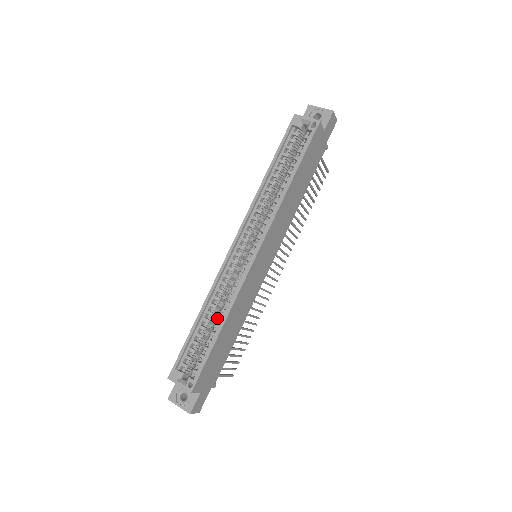
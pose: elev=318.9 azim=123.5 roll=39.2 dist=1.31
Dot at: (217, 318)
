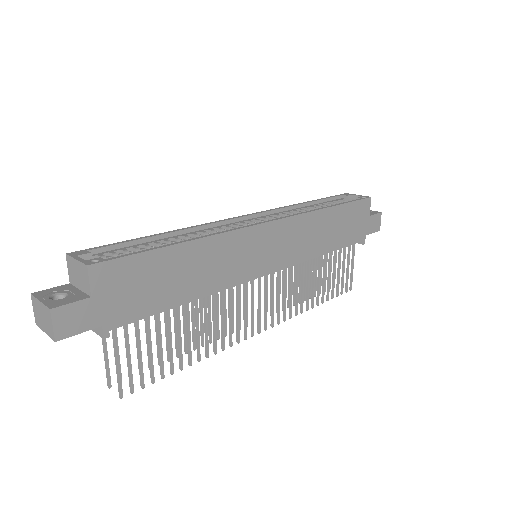
Dot at: occluded
